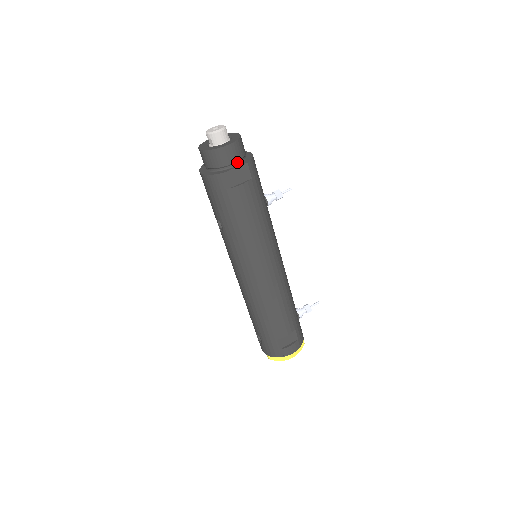
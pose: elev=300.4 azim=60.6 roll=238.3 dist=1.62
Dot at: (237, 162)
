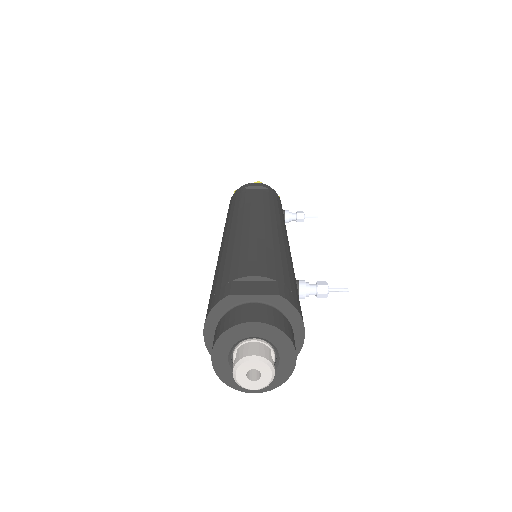
Dot at: occluded
